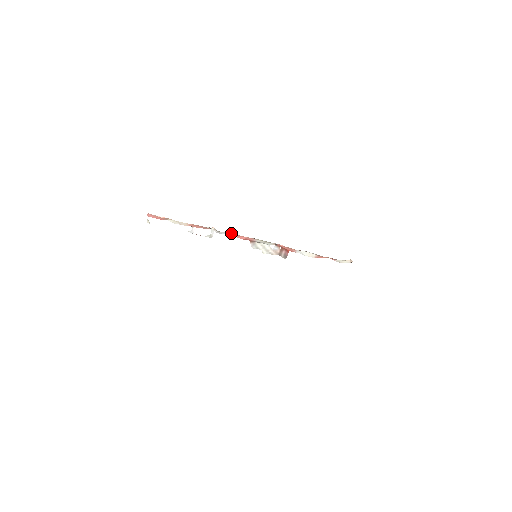
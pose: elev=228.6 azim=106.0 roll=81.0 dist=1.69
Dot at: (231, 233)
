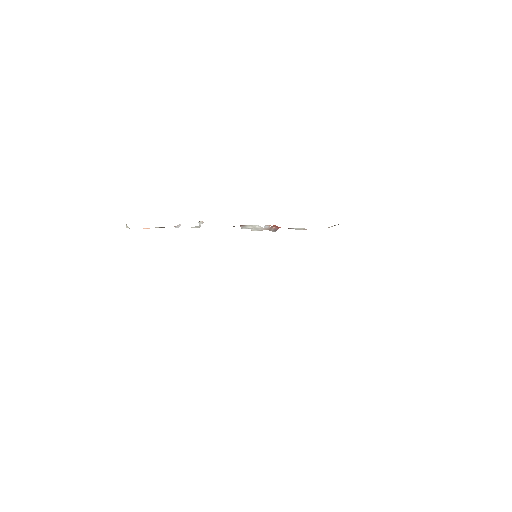
Dot at: occluded
